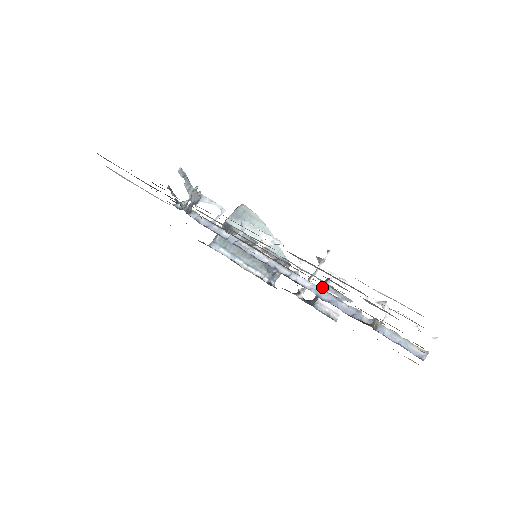
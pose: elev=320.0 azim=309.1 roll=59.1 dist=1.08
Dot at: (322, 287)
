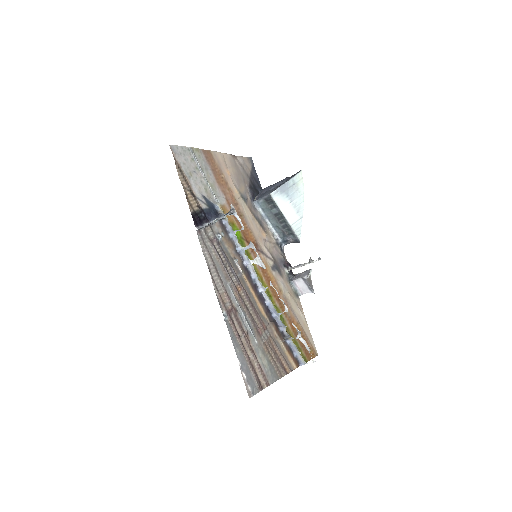
Dot at: (303, 274)
